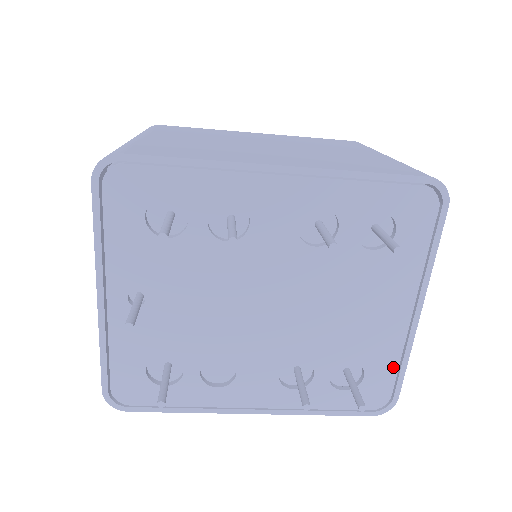
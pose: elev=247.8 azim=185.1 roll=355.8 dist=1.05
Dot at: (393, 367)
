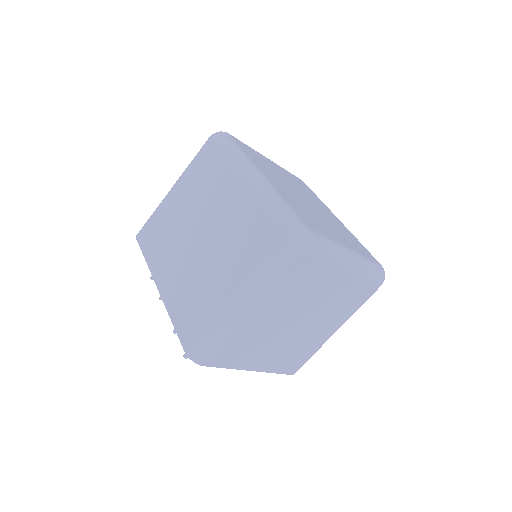
Dot at: occluded
